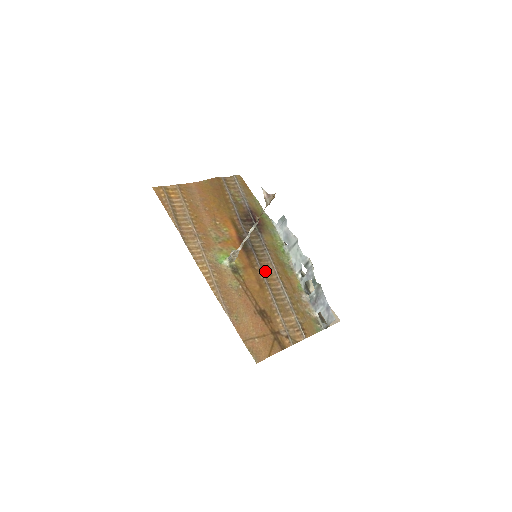
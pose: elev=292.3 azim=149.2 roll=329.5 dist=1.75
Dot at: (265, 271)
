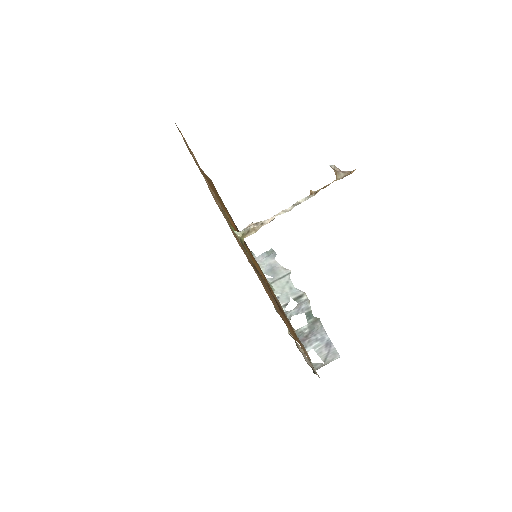
Dot at: occluded
